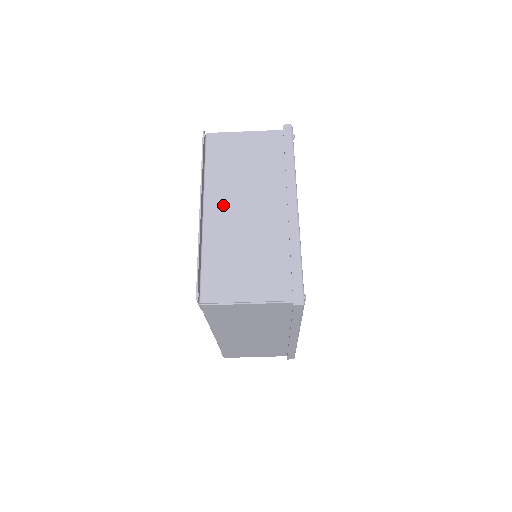
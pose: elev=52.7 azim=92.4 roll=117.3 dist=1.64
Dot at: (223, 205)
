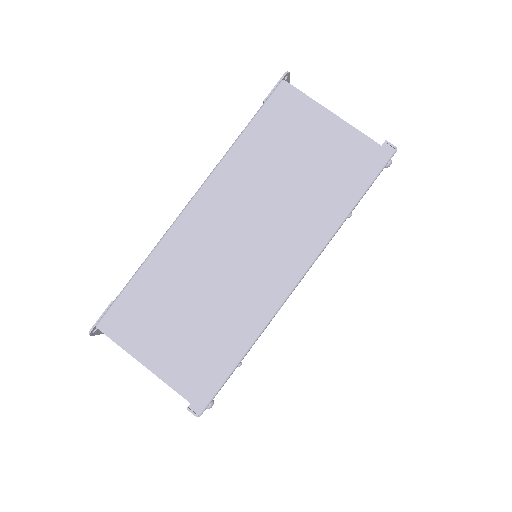
Dot at: occluded
